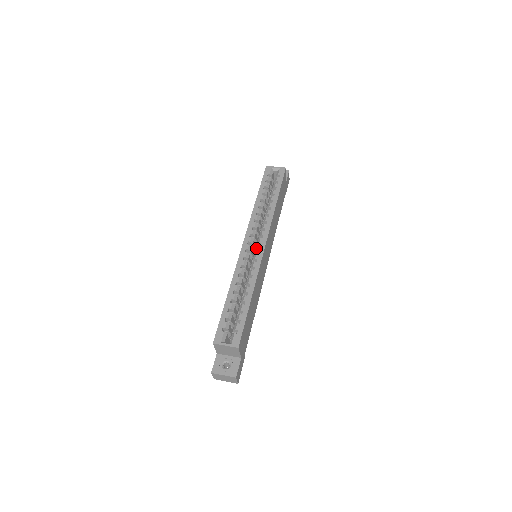
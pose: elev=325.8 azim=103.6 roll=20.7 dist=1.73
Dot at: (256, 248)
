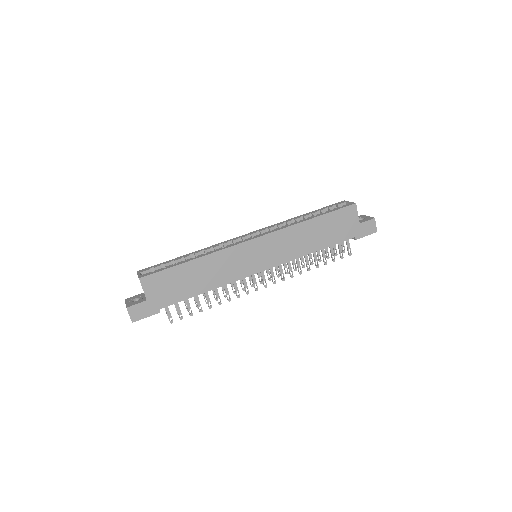
Dot at: occluded
